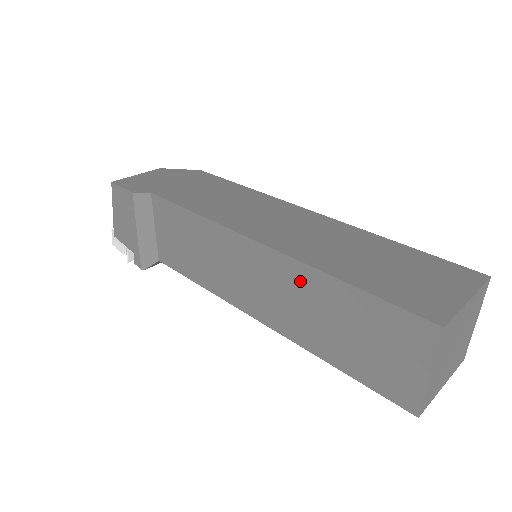
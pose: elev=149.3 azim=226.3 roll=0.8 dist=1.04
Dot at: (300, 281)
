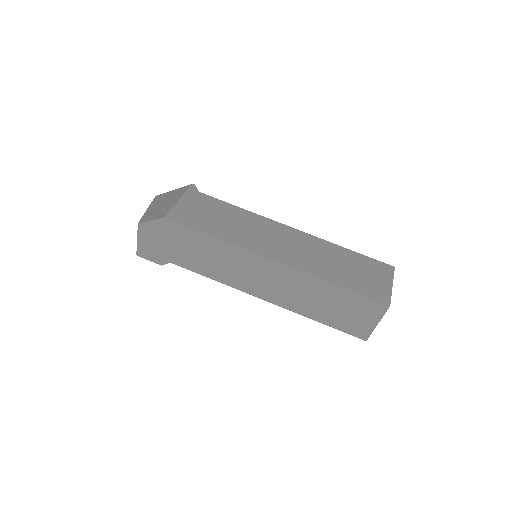
Dot at: occluded
